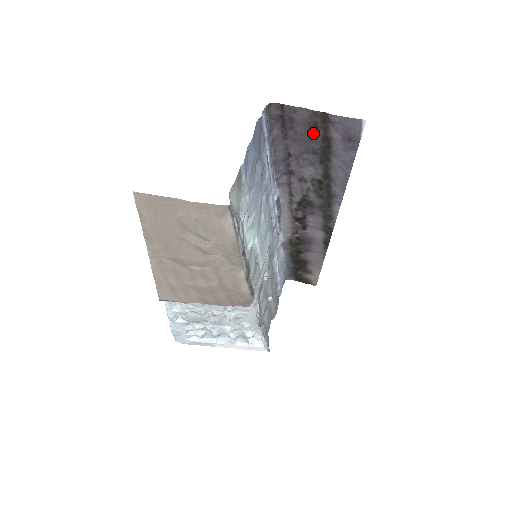
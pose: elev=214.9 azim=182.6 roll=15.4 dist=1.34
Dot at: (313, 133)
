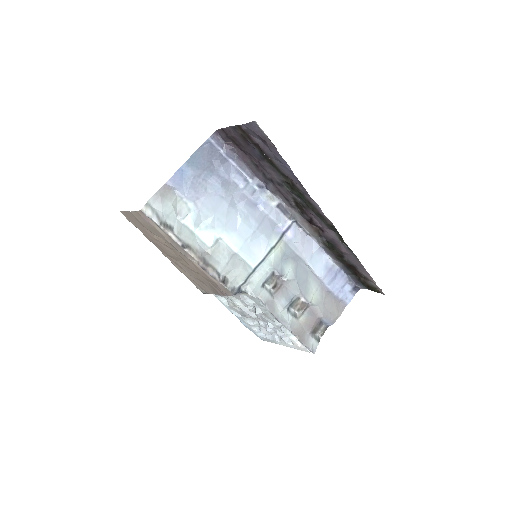
Dot at: (248, 143)
